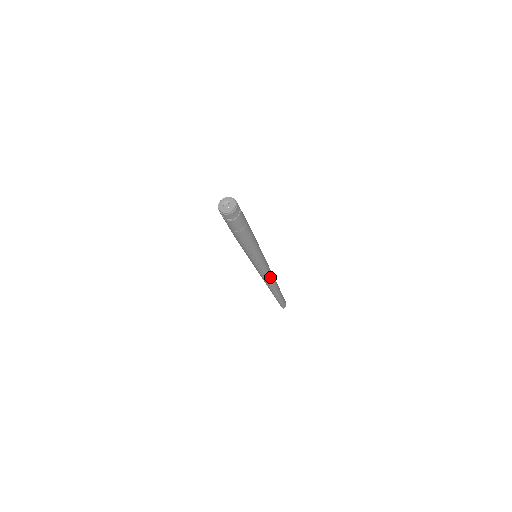
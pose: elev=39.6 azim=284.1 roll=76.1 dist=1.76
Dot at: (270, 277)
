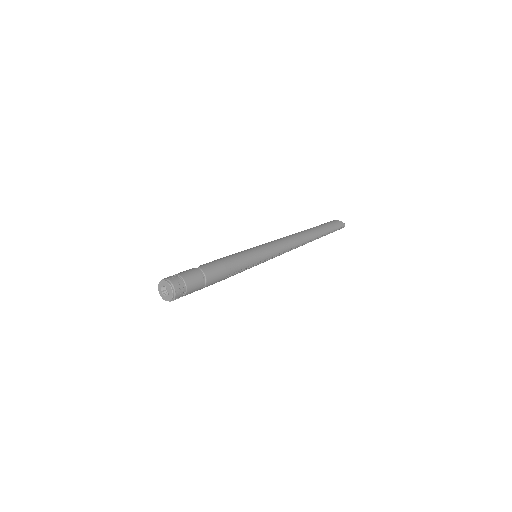
Dot at: (293, 243)
